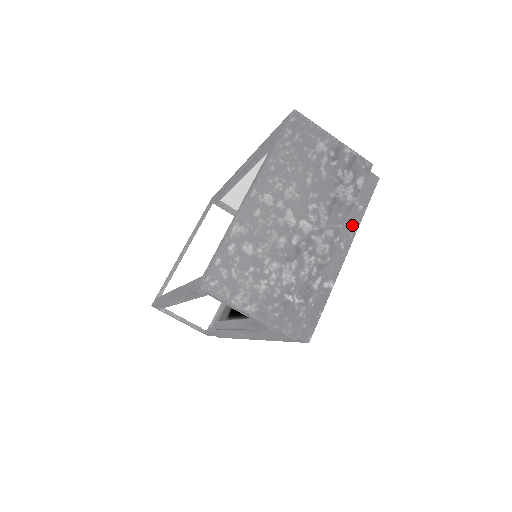
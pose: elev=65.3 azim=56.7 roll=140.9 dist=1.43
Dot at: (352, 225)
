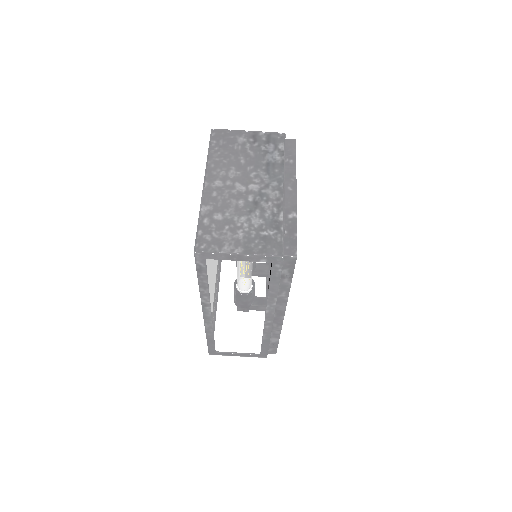
Dot at: (290, 174)
